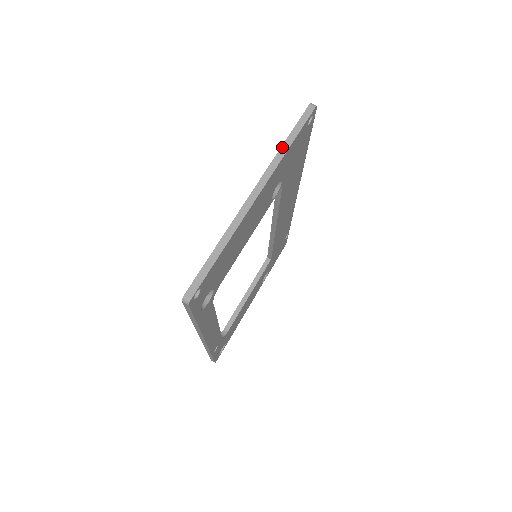
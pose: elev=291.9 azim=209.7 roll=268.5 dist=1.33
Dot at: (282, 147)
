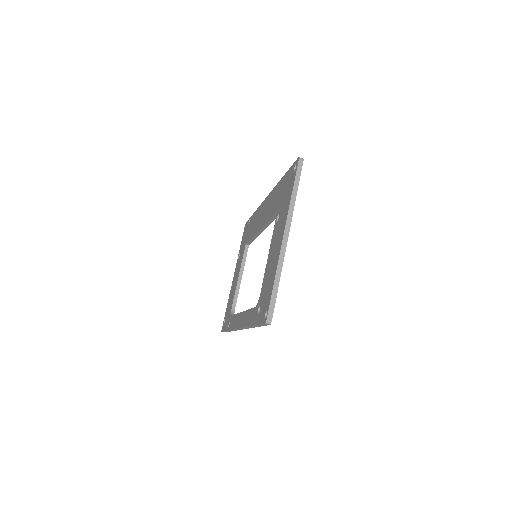
Dot at: (292, 198)
